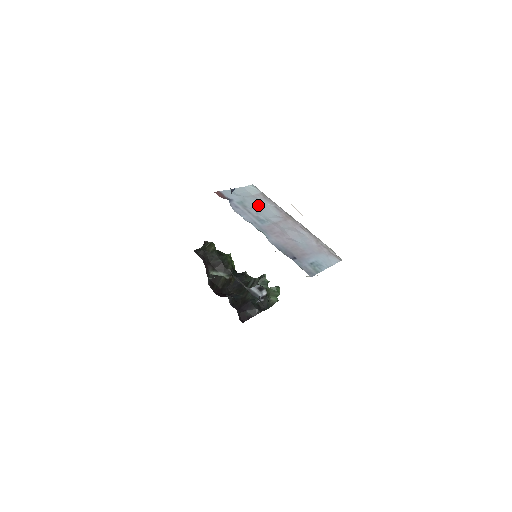
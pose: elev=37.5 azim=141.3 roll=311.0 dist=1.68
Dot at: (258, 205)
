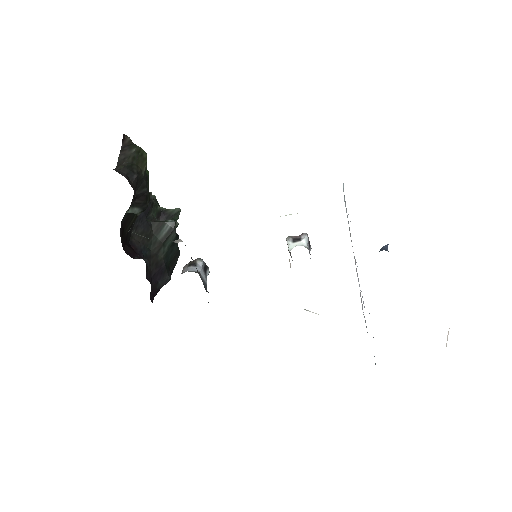
Dot at: occluded
